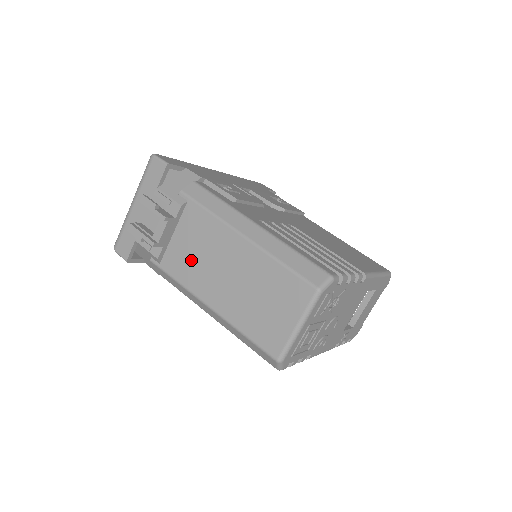
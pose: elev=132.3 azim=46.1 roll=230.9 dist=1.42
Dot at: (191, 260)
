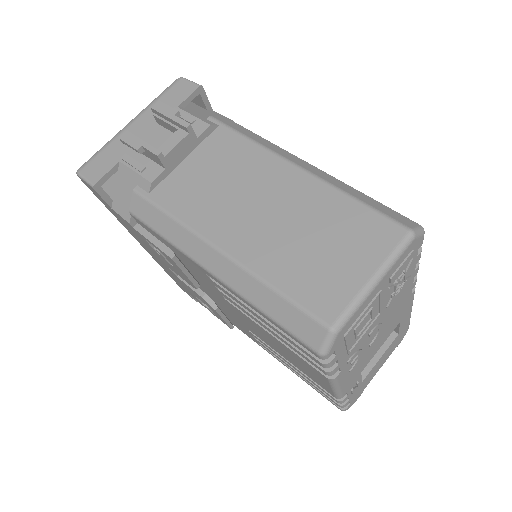
Dot at: (205, 190)
